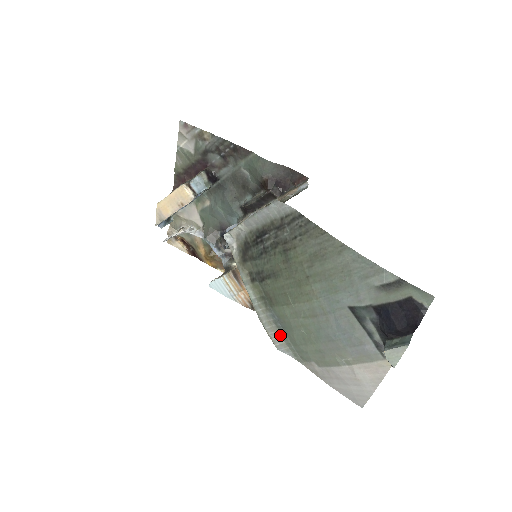
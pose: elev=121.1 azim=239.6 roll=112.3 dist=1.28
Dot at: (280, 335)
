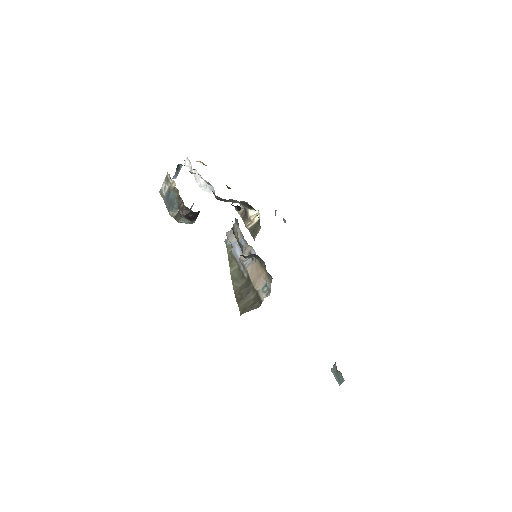
Dot at: occluded
